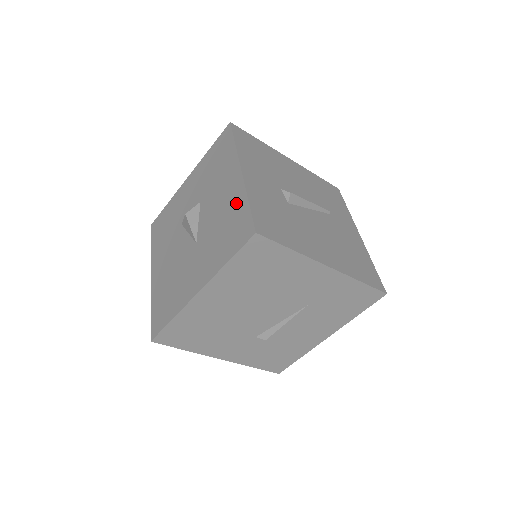
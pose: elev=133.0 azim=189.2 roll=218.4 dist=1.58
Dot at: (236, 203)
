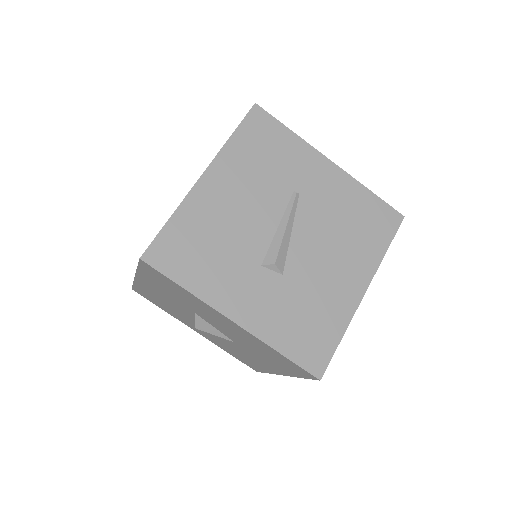
Dot at: (261, 346)
